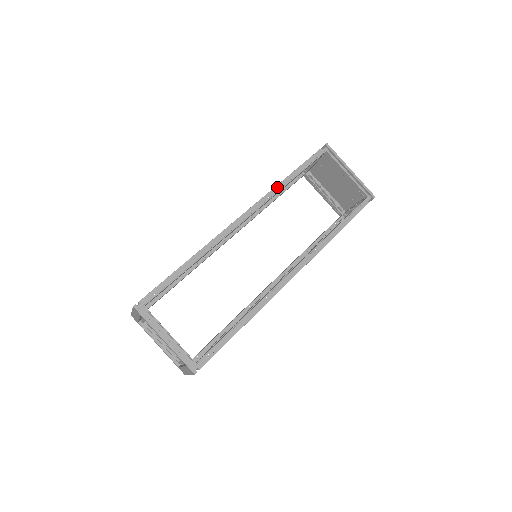
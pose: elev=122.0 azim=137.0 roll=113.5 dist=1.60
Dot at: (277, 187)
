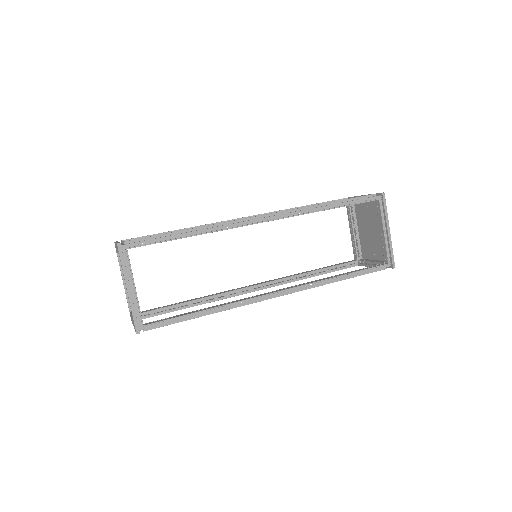
Dot at: (313, 208)
